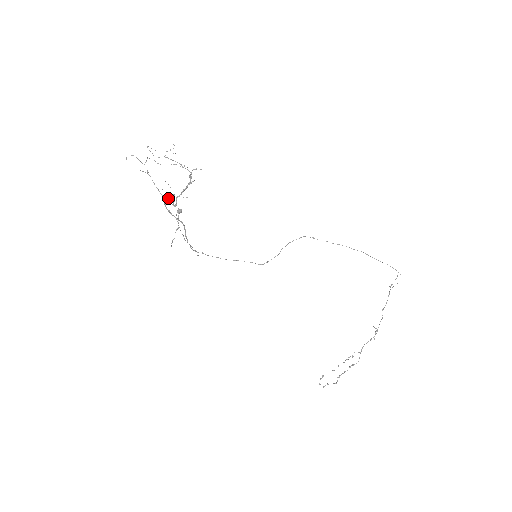
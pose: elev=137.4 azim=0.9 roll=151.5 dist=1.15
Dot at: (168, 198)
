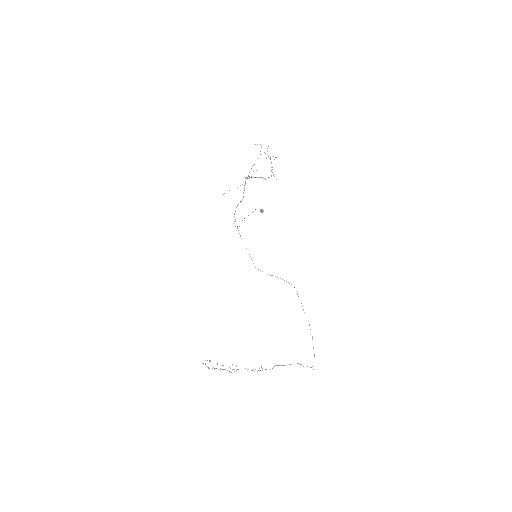
Dot at: occluded
